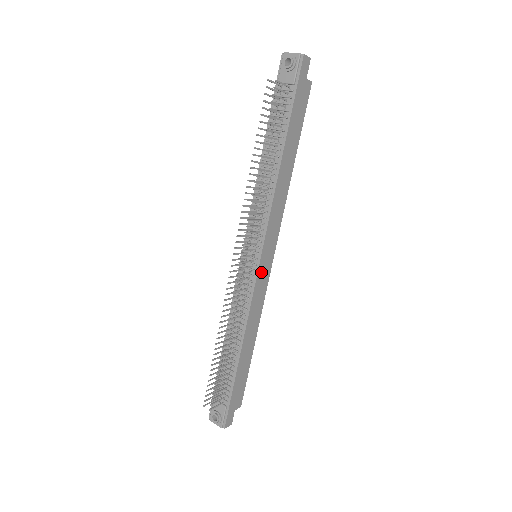
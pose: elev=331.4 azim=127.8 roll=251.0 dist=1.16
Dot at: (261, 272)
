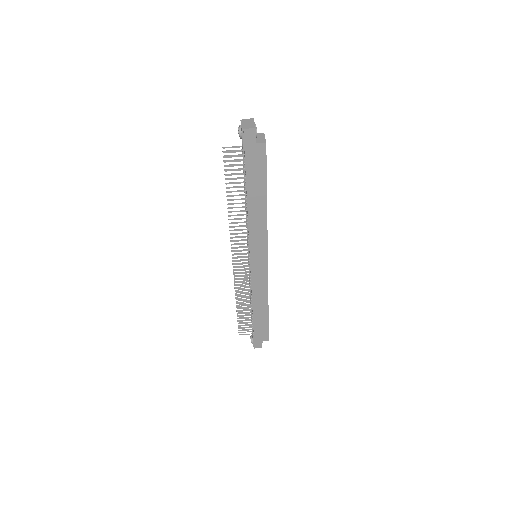
Dot at: (255, 269)
